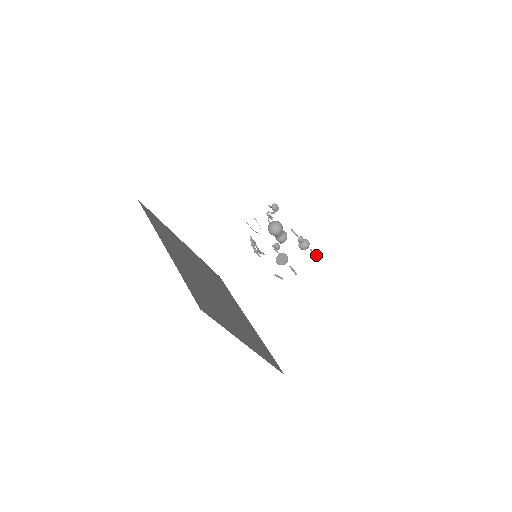
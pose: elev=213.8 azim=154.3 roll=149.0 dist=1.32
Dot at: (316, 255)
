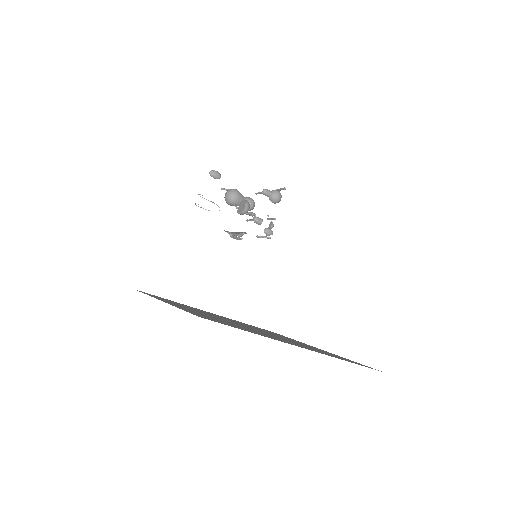
Dot at: (283, 188)
